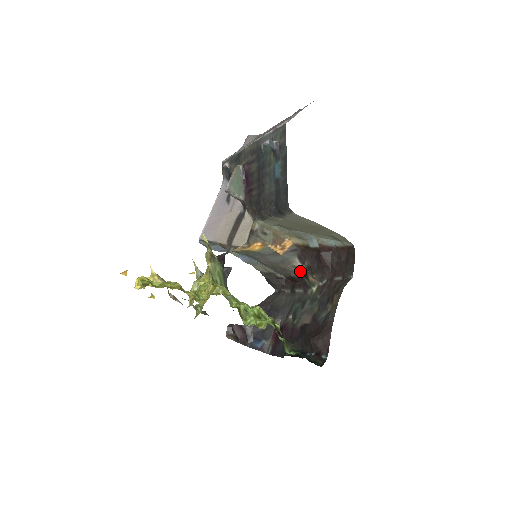
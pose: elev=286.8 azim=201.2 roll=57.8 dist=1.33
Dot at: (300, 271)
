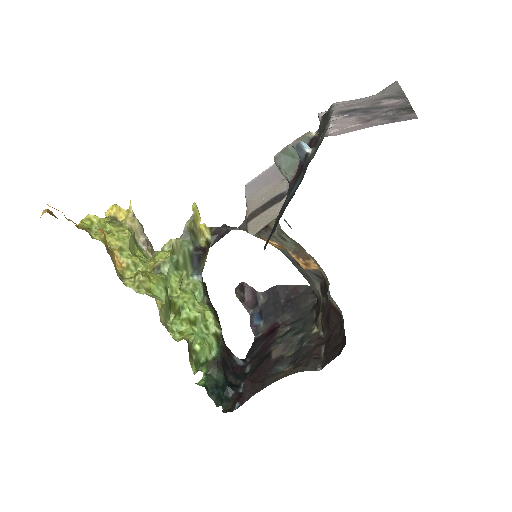
Dot at: (320, 299)
